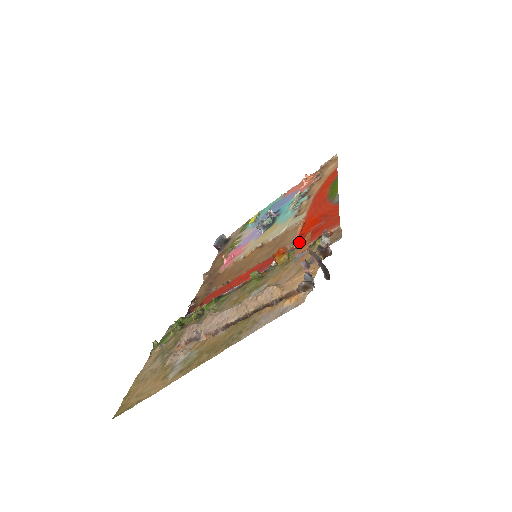
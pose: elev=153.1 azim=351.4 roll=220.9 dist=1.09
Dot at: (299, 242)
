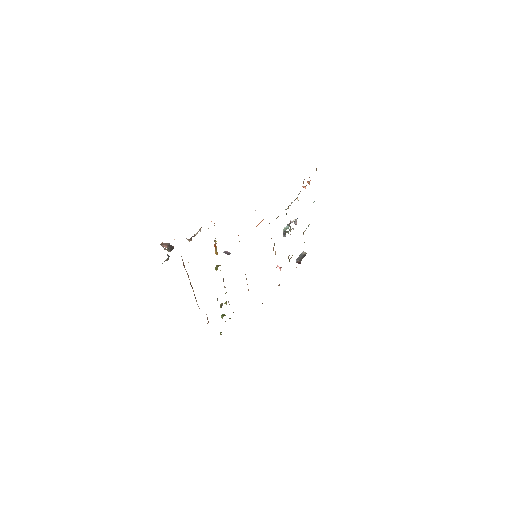
Dot at: occluded
